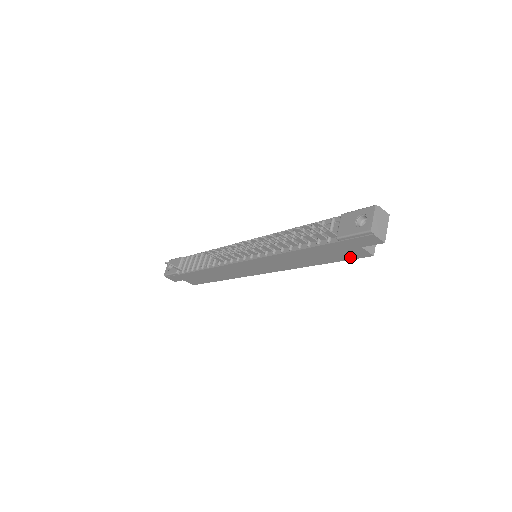
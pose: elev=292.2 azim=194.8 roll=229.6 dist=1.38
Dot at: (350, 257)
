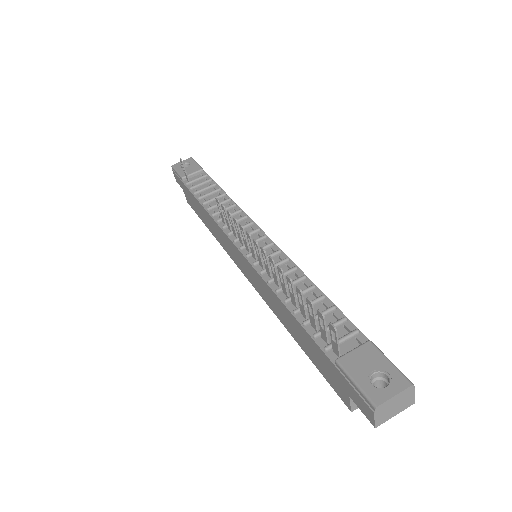
Dot at: (330, 380)
